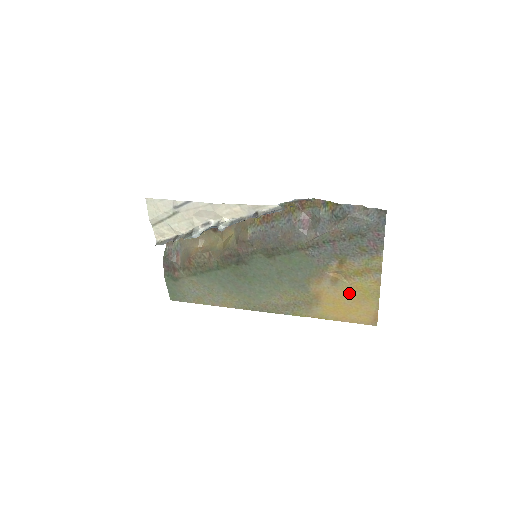
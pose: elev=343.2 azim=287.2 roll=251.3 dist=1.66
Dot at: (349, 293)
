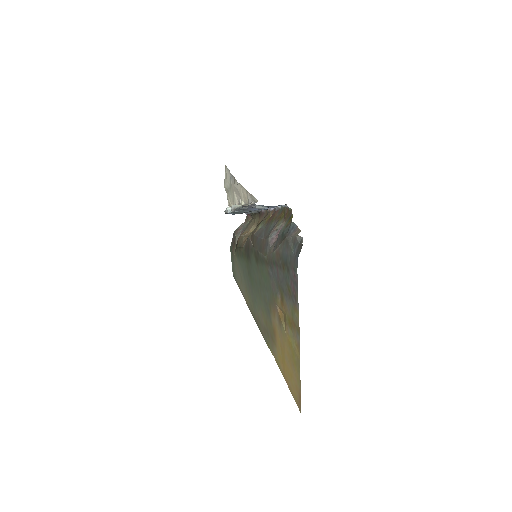
Dot at: (286, 346)
